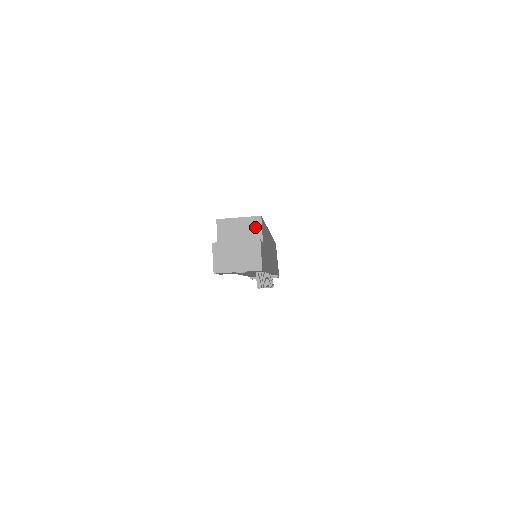
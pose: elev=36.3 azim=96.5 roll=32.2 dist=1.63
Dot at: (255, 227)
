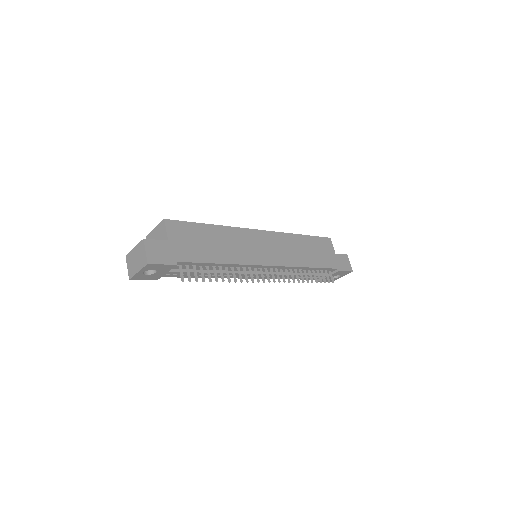
Dot at: (163, 230)
